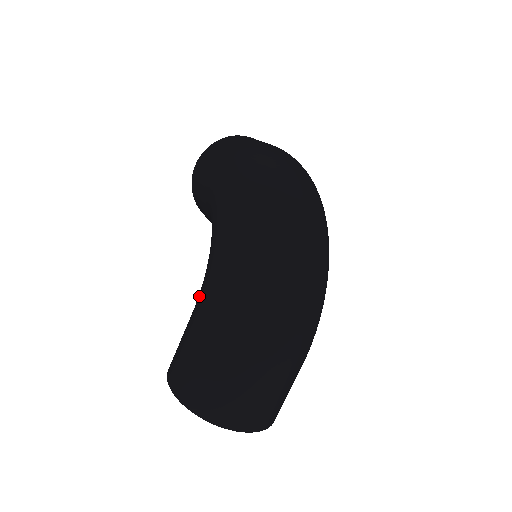
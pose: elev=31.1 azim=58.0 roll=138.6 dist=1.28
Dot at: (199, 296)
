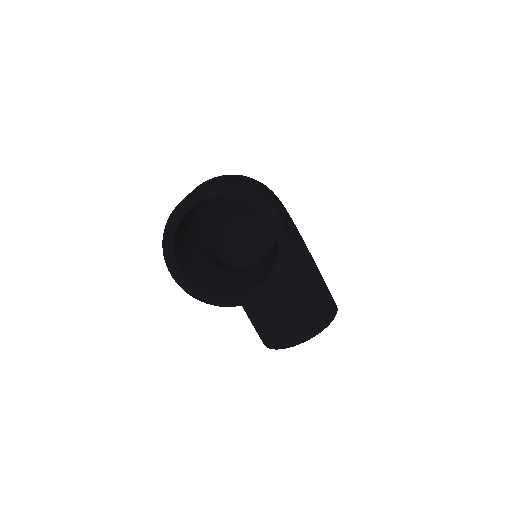
Dot at: occluded
